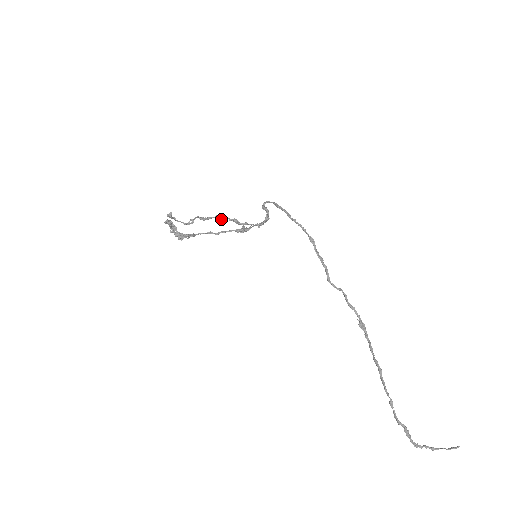
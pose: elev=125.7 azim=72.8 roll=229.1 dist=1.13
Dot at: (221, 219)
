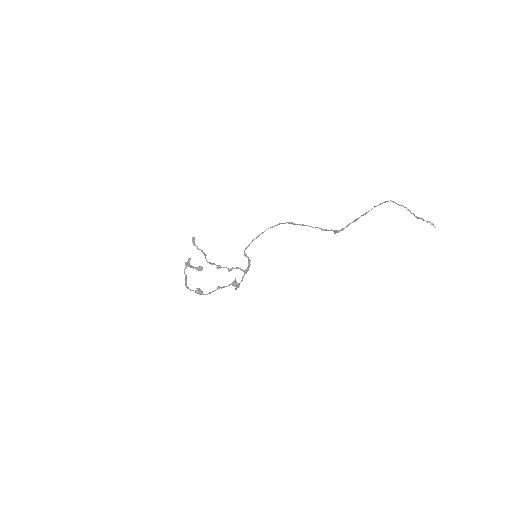
Dot at: (221, 267)
